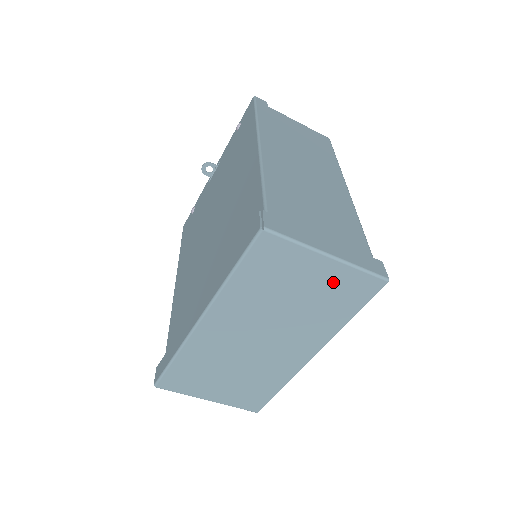
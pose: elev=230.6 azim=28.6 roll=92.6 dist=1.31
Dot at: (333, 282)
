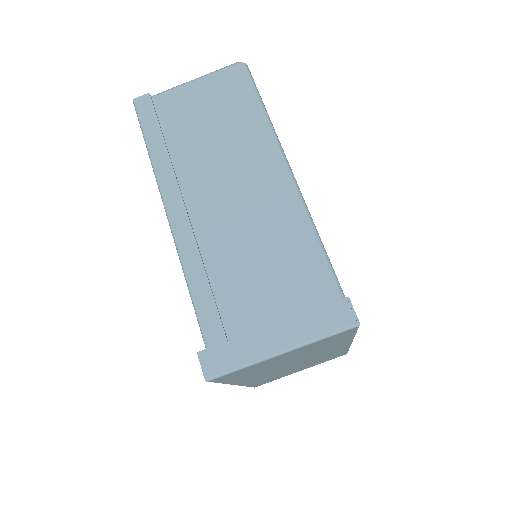
Dot at: (307, 348)
